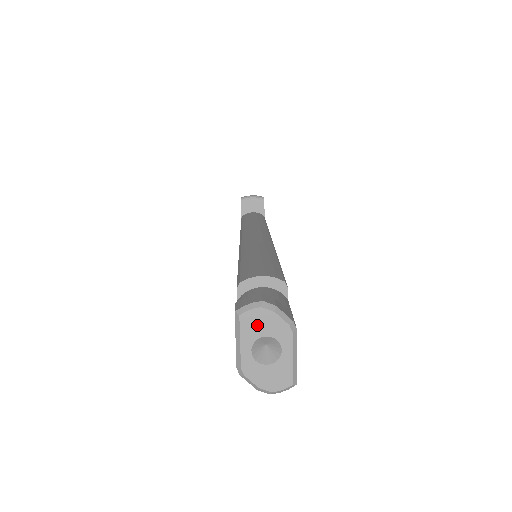
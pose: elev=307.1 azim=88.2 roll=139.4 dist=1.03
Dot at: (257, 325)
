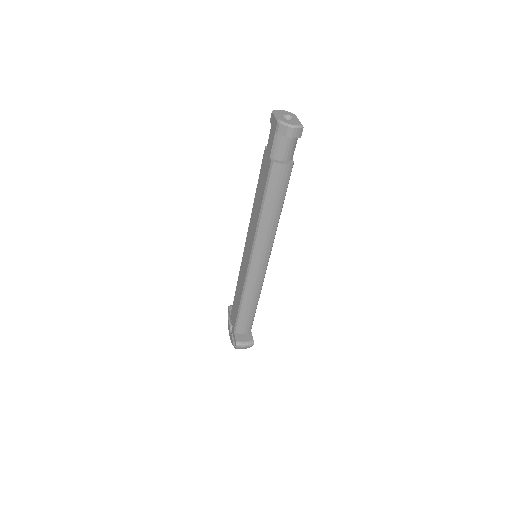
Dot at: (282, 112)
